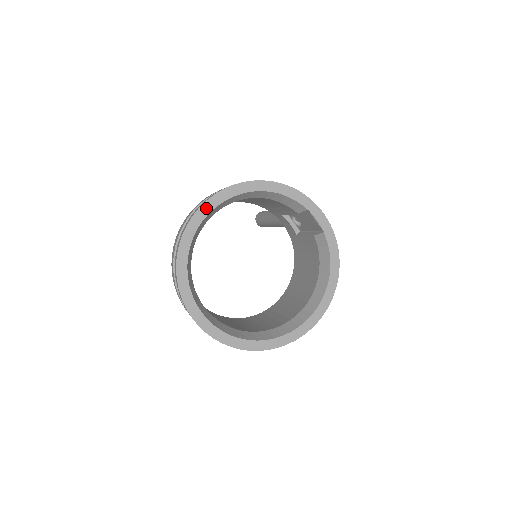
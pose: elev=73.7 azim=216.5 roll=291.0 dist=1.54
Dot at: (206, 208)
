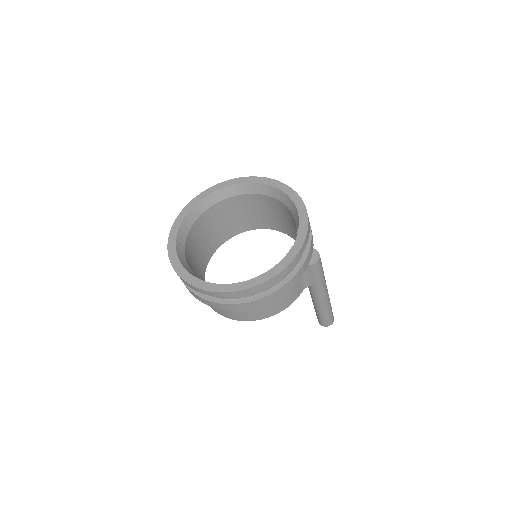
Dot at: (249, 179)
